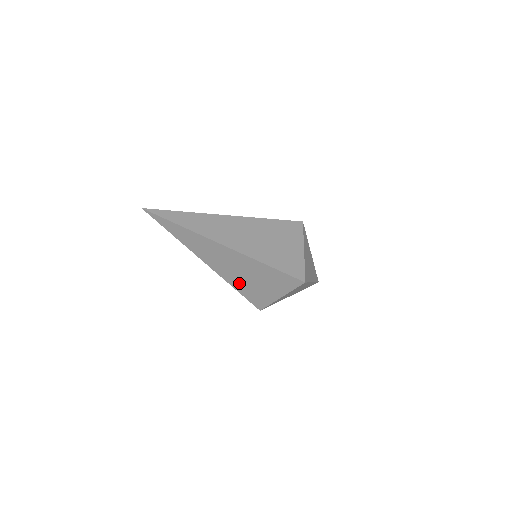
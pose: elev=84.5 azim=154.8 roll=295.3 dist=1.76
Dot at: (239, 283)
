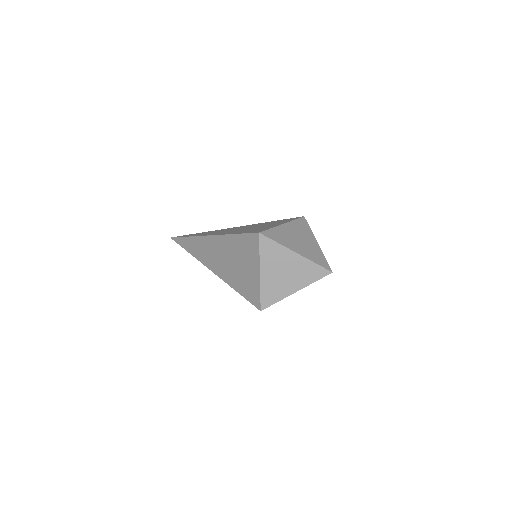
Dot at: occluded
